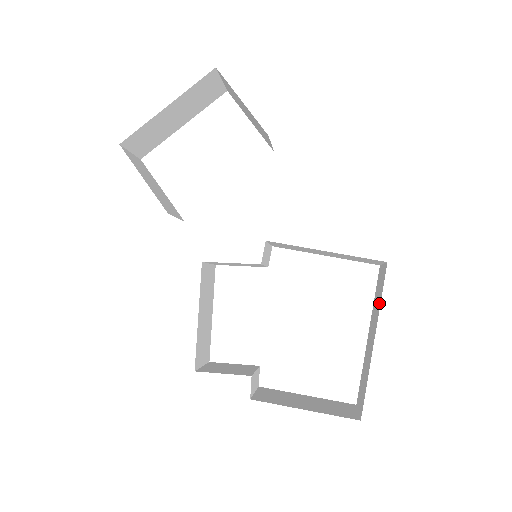
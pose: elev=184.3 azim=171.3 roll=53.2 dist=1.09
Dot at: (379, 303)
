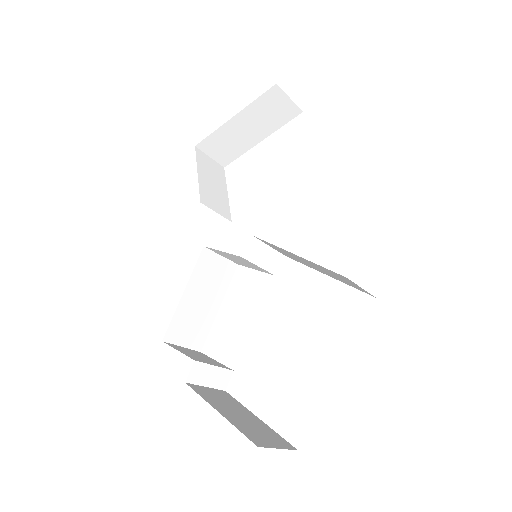
Dot at: occluded
